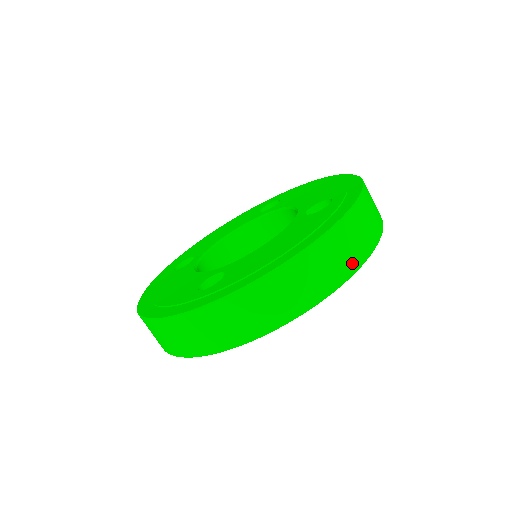
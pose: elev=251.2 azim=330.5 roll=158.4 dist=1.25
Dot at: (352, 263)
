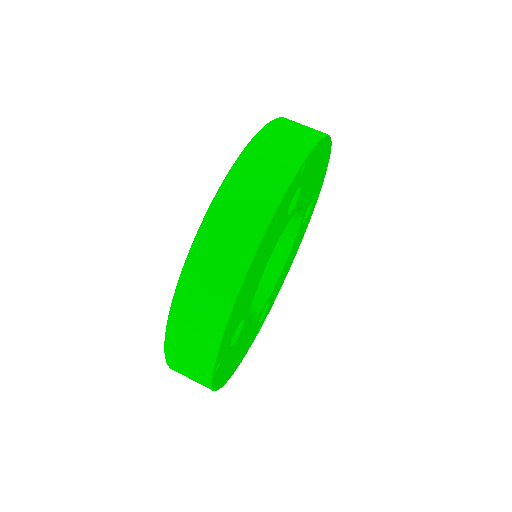
Dot at: (256, 221)
